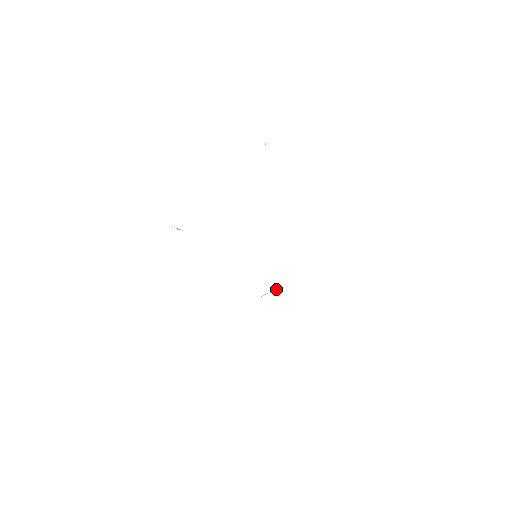
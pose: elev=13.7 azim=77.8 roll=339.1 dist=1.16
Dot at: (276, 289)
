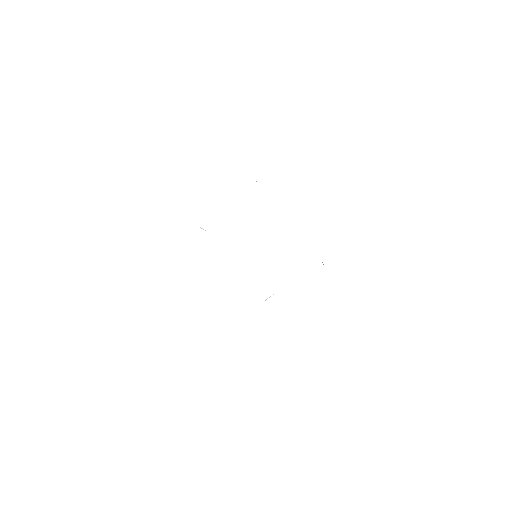
Dot at: occluded
